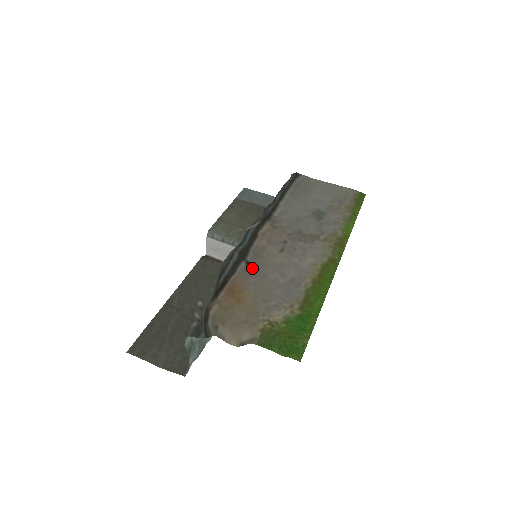
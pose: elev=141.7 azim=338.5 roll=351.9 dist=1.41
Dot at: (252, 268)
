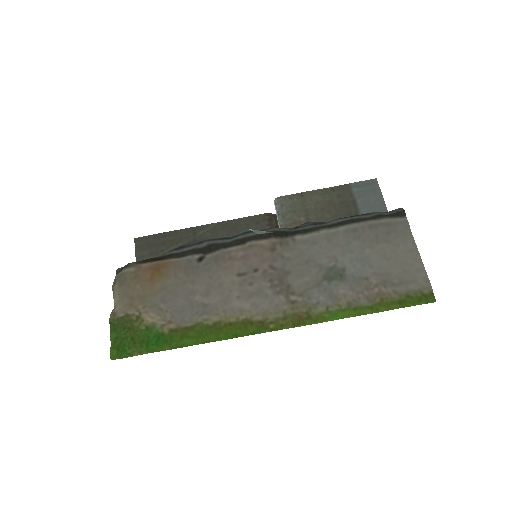
Dot at: (196, 266)
